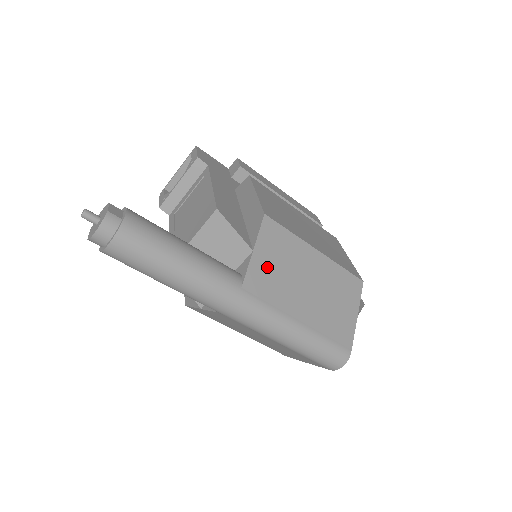
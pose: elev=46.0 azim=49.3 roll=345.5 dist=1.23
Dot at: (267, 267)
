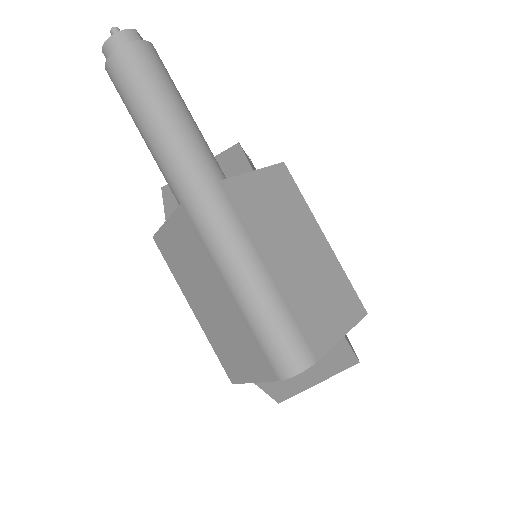
Dot at: (260, 195)
